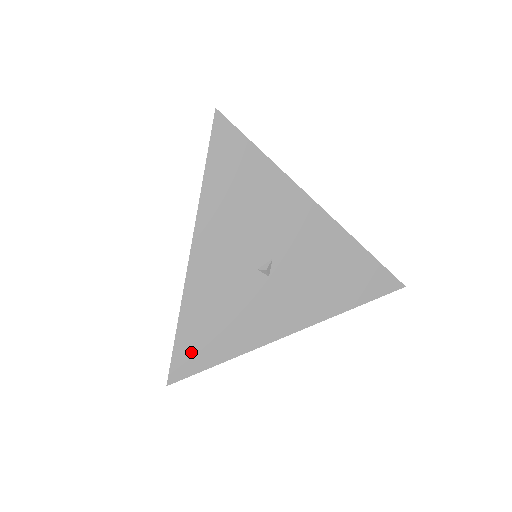
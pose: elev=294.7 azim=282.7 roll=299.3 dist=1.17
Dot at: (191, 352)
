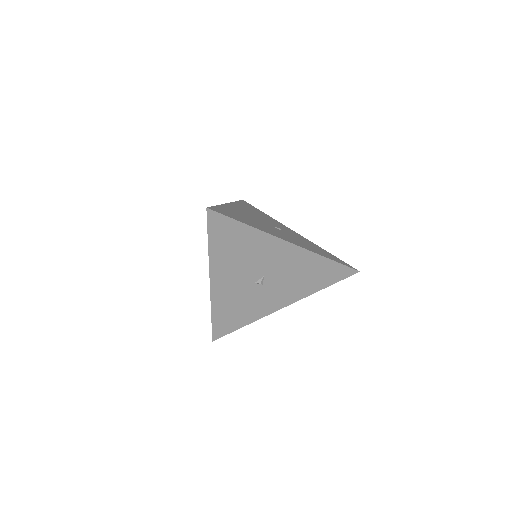
Dot at: (223, 326)
